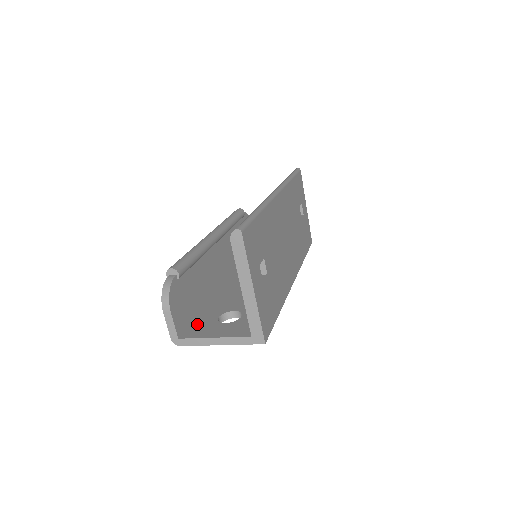
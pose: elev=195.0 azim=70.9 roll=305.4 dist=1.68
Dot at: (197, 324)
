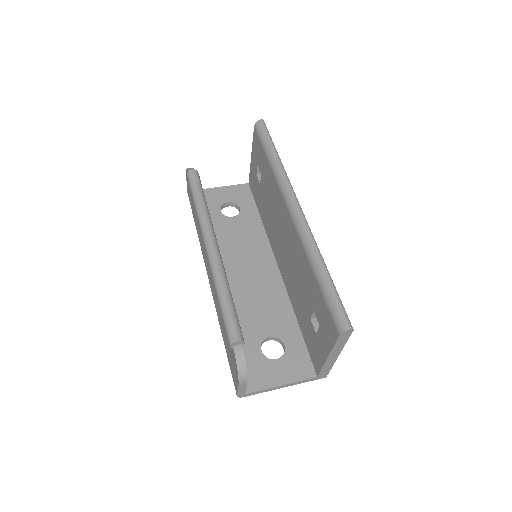
Dot at: (247, 366)
